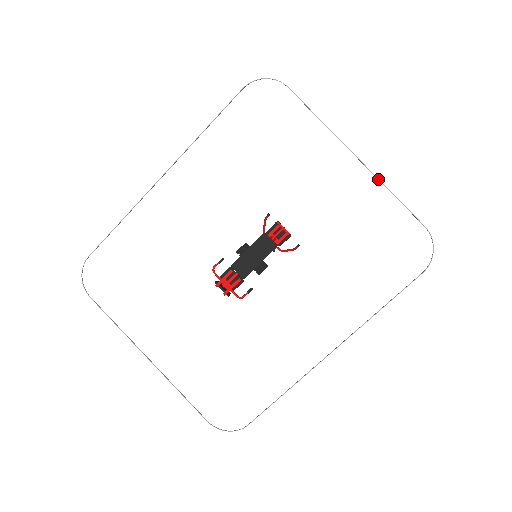
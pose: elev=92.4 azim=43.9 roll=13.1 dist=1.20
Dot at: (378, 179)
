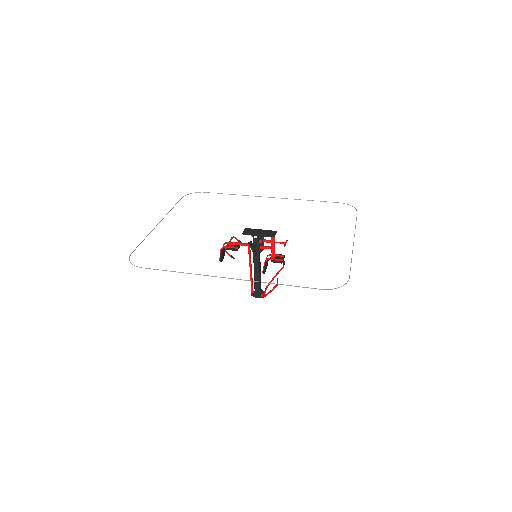
Dot at: (352, 252)
